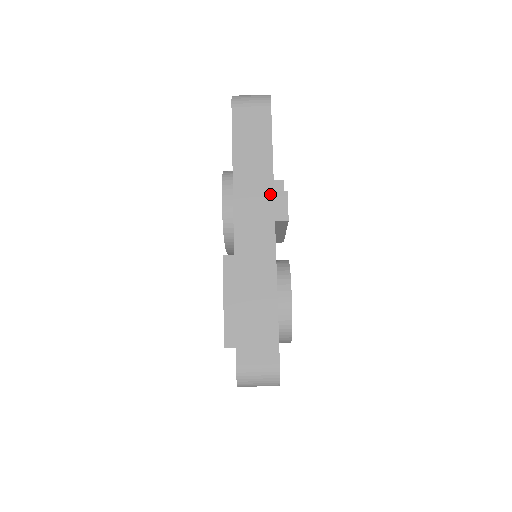
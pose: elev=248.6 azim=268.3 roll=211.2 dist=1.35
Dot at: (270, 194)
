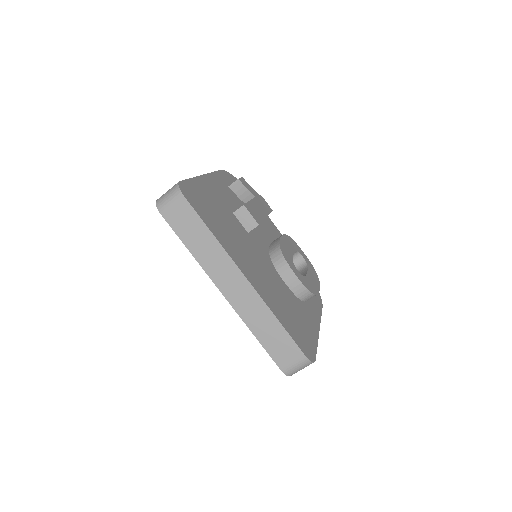
Dot at: (227, 258)
